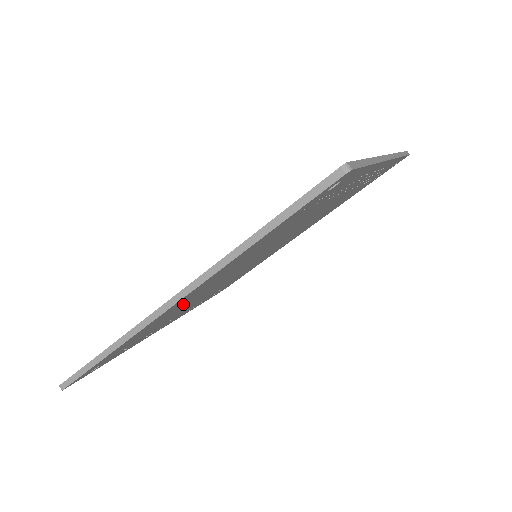
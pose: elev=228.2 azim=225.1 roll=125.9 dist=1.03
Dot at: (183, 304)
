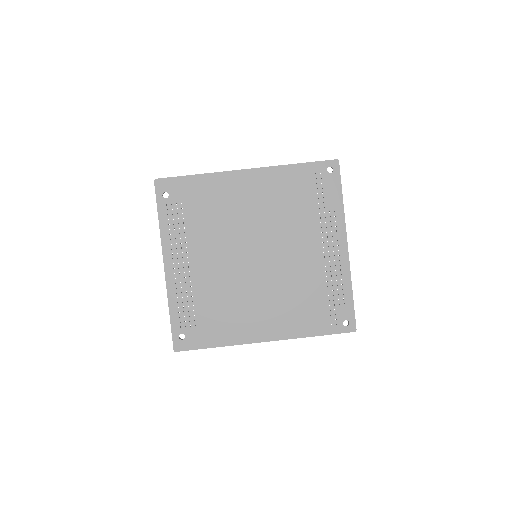
Dot at: (232, 199)
